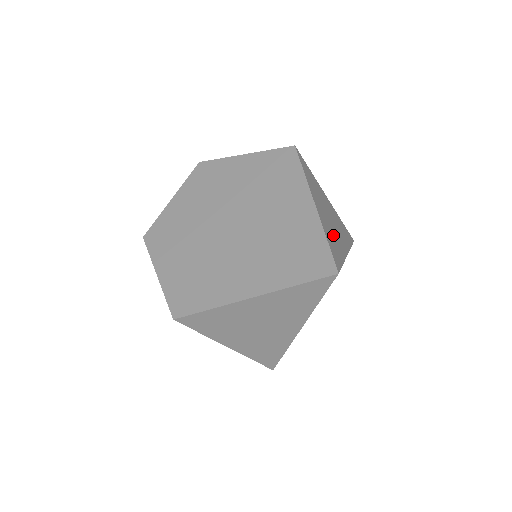
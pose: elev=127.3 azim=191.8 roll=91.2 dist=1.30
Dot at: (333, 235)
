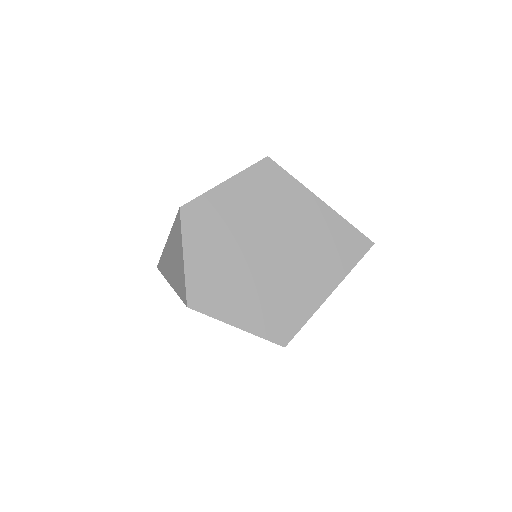
Dot at: occluded
